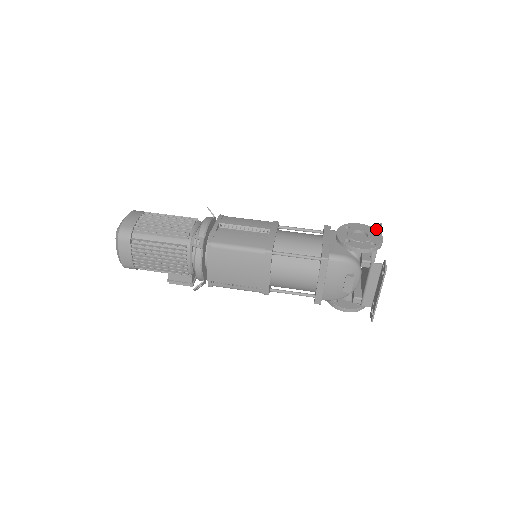
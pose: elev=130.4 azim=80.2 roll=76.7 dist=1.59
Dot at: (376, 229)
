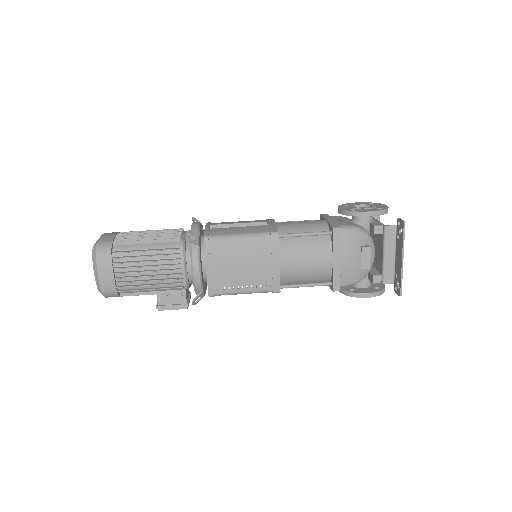
Dot at: occluded
